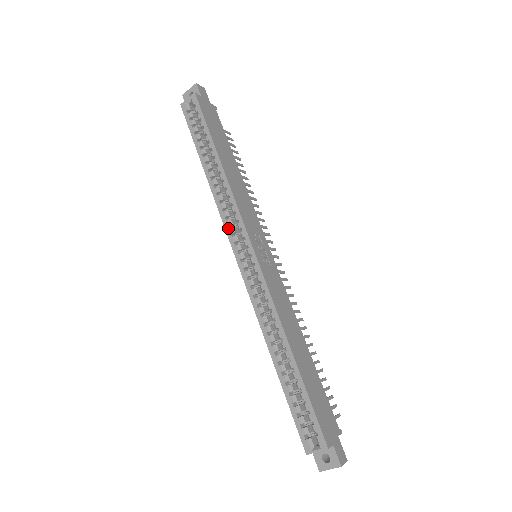
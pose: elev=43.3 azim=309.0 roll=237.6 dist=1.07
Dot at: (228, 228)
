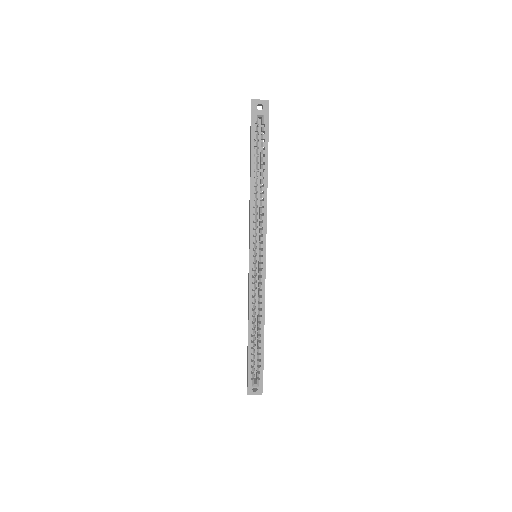
Dot at: (253, 236)
